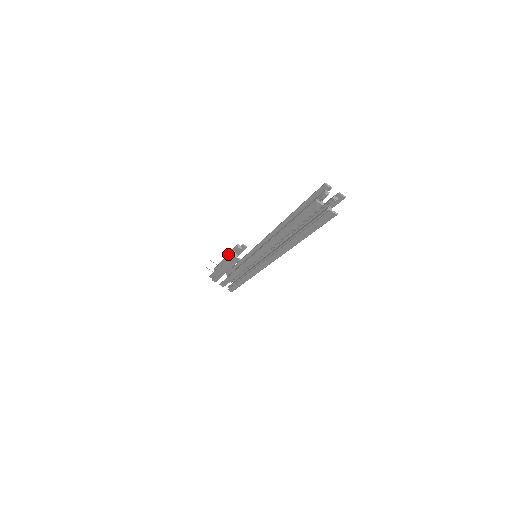
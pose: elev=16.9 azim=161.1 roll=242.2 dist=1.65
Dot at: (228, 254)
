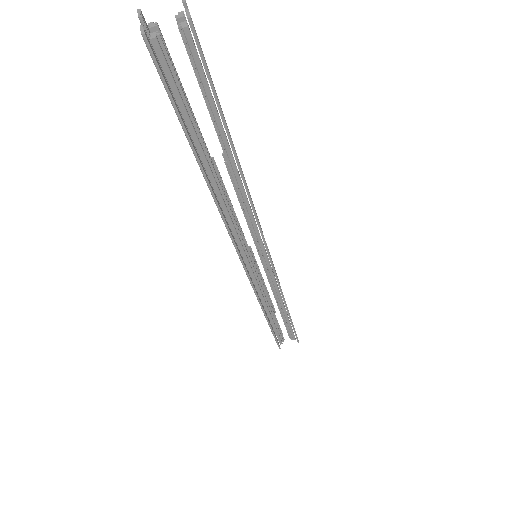
Dot at: occluded
